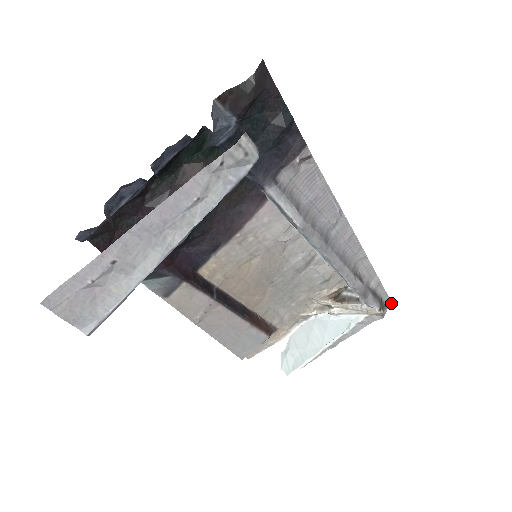
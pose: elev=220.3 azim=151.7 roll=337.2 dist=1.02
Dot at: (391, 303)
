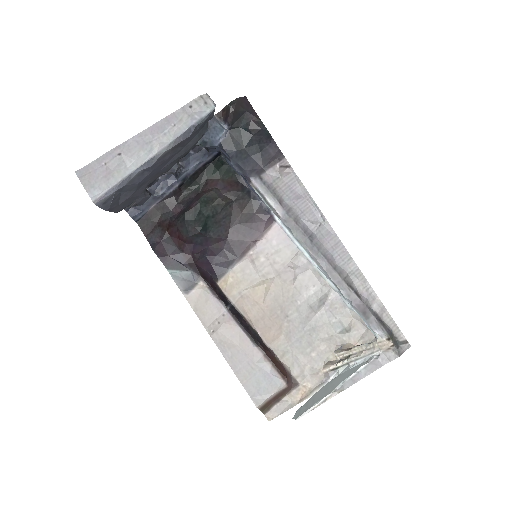
Dot at: (407, 342)
